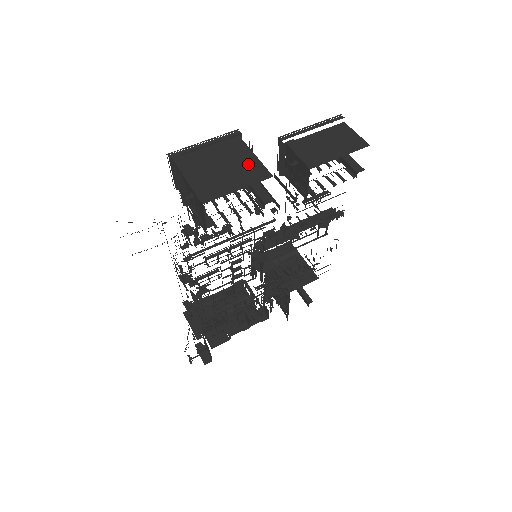
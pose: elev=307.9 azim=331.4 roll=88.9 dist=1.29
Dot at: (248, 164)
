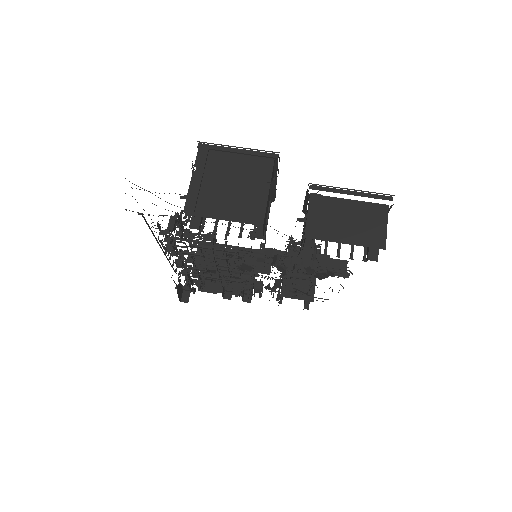
Dot at: (254, 197)
